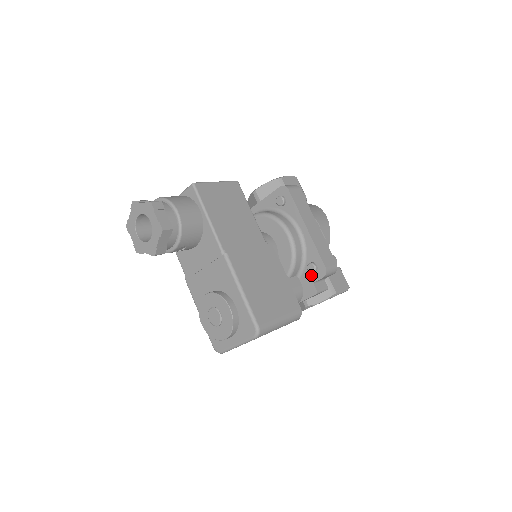
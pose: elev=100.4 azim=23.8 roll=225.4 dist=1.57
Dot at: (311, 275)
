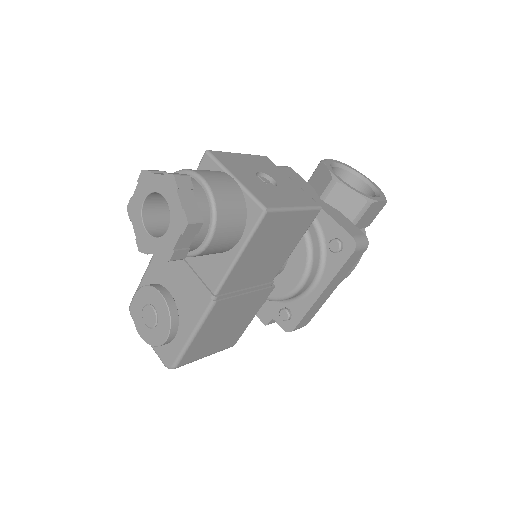
Dot at: (278, 313)
